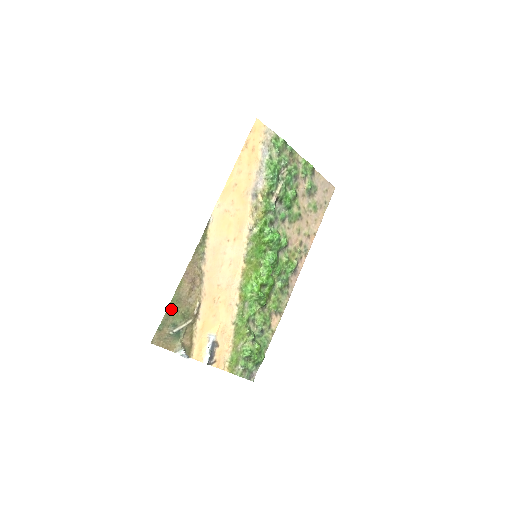
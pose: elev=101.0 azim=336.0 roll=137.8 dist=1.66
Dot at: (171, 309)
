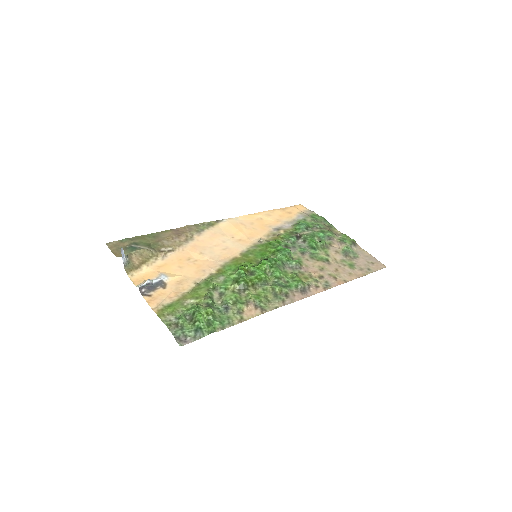
Dot at: (144, 237)
